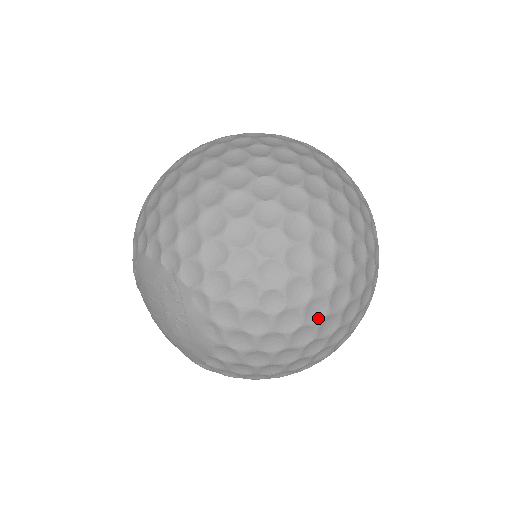
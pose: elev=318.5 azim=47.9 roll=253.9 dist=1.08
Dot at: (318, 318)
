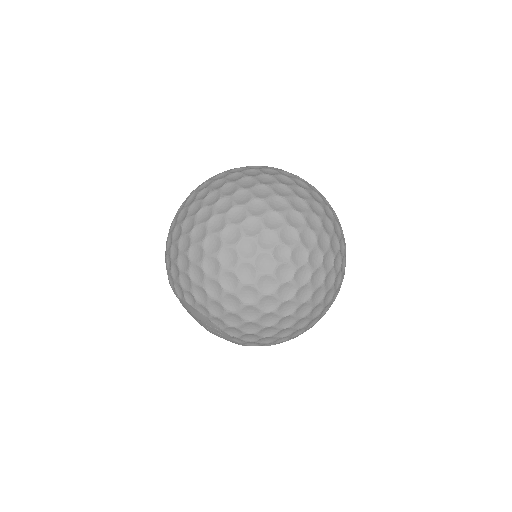
Dot at: occluded
